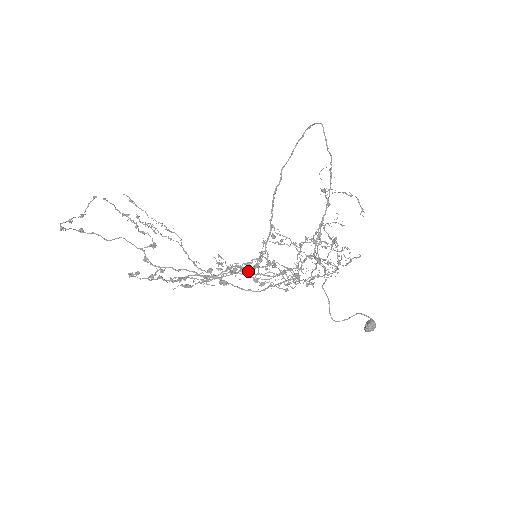
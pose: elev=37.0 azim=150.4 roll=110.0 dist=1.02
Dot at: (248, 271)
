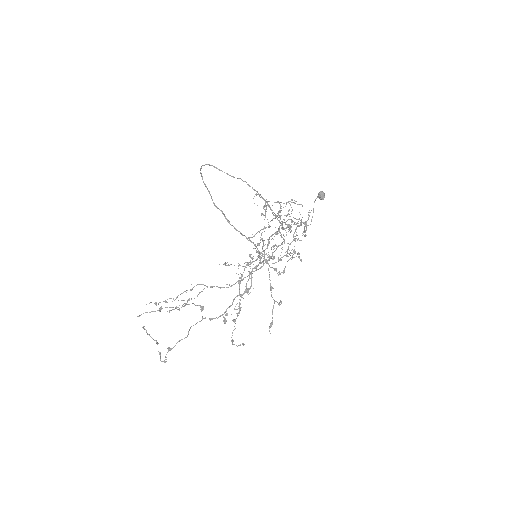
Dot at: (250, 256)
